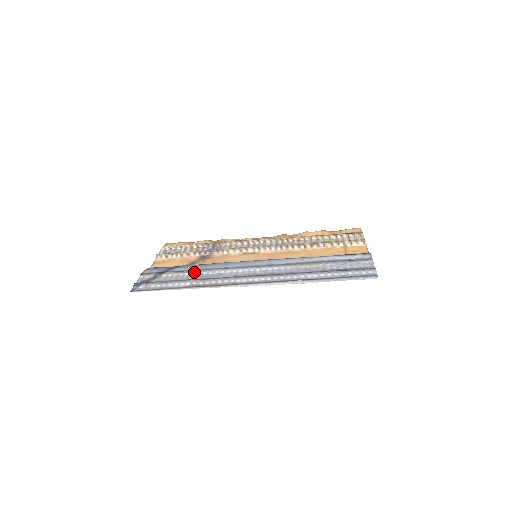
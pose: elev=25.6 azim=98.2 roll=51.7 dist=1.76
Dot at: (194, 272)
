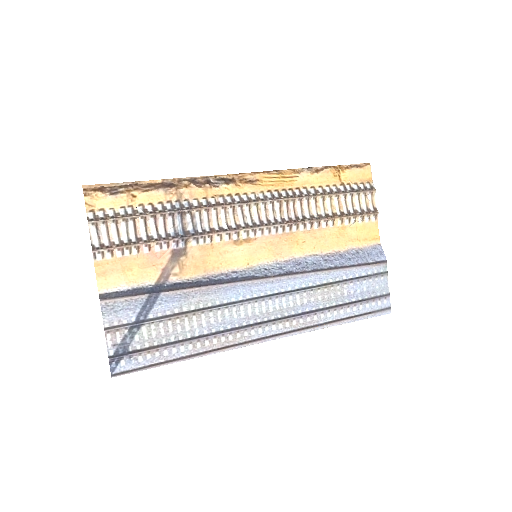
Dot at: (188, 317)
